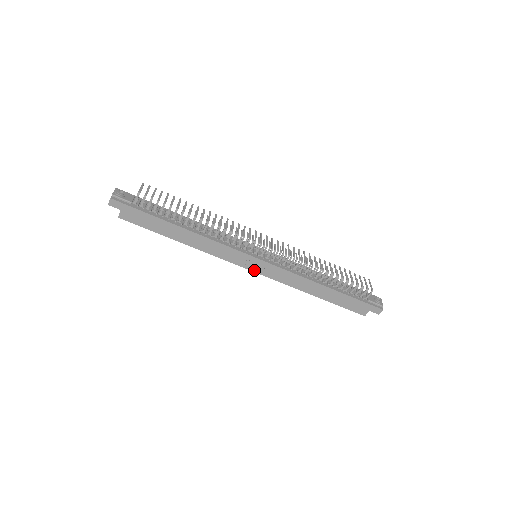
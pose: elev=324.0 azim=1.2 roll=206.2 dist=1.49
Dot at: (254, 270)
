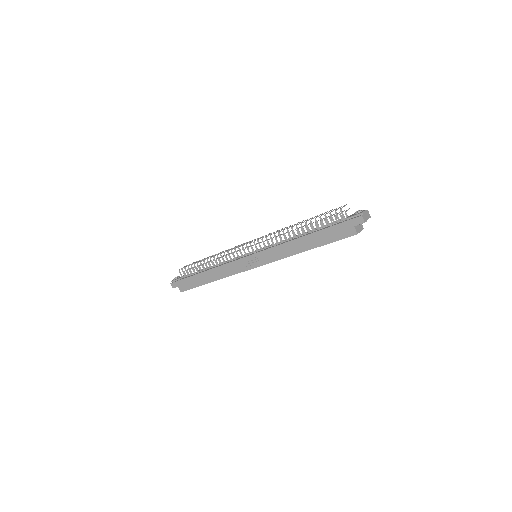
Dot at: (257, 266)
